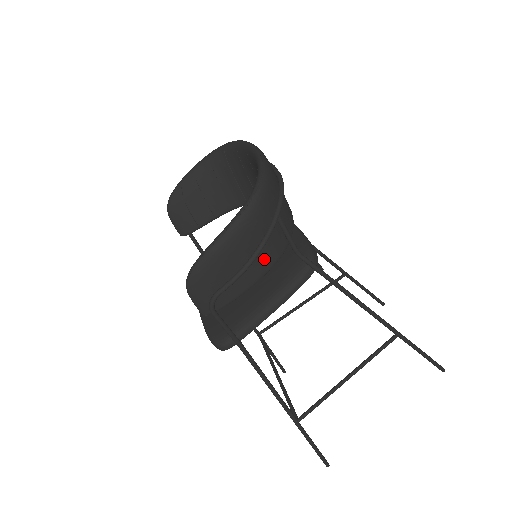
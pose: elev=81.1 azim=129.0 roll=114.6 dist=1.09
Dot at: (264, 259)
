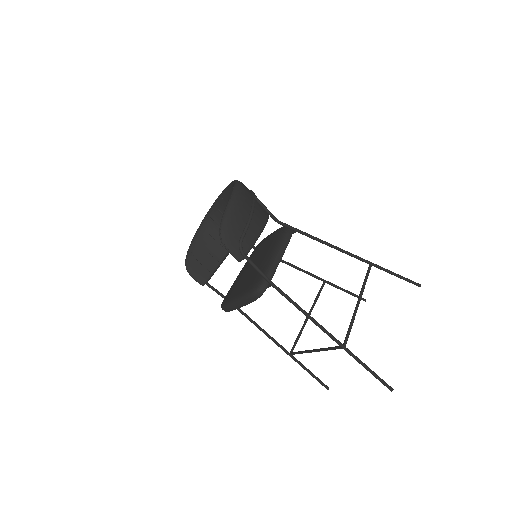
Dot at: (258, 217)
